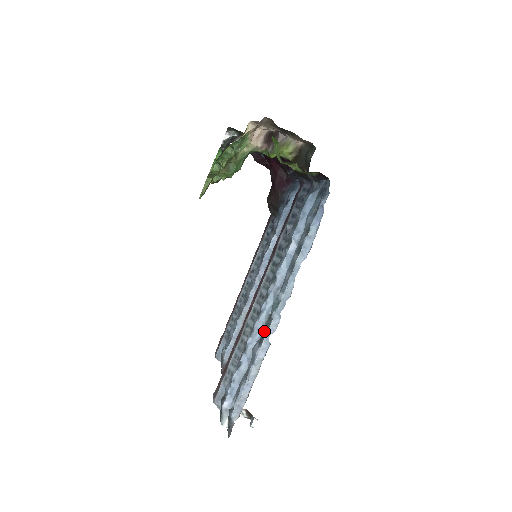
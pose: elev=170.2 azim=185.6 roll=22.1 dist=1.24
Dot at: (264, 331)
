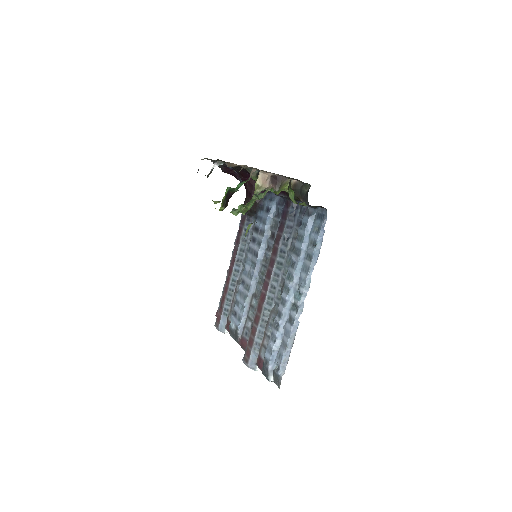
Dot at: (293, 315)
